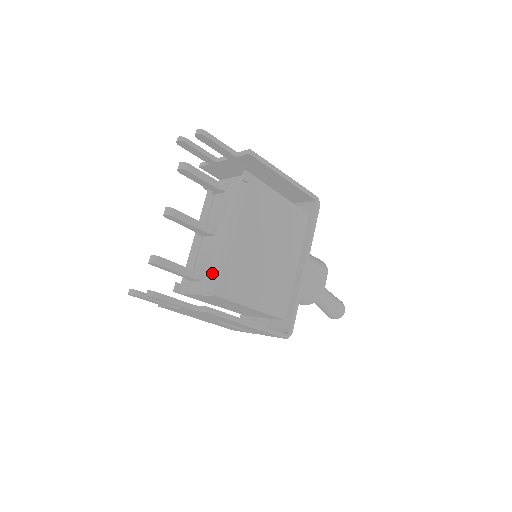
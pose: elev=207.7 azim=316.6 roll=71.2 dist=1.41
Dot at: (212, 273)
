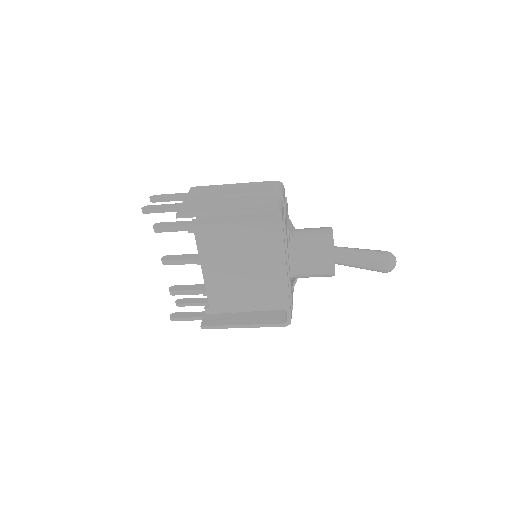
Dot at: occluded
